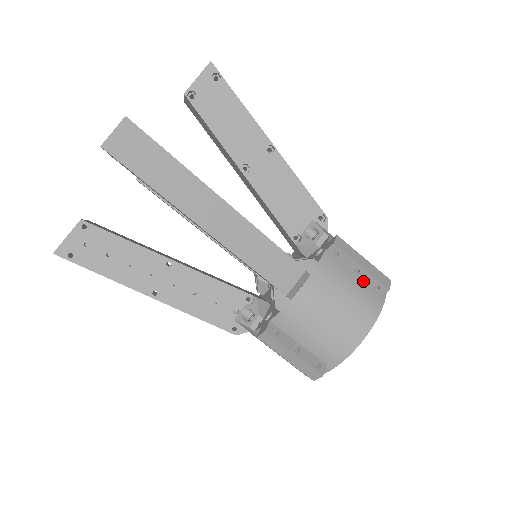
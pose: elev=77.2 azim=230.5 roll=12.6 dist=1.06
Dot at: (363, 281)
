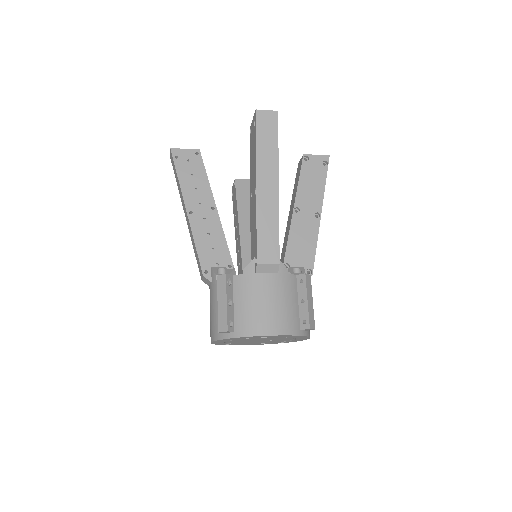
Dot at: (300, 311)
